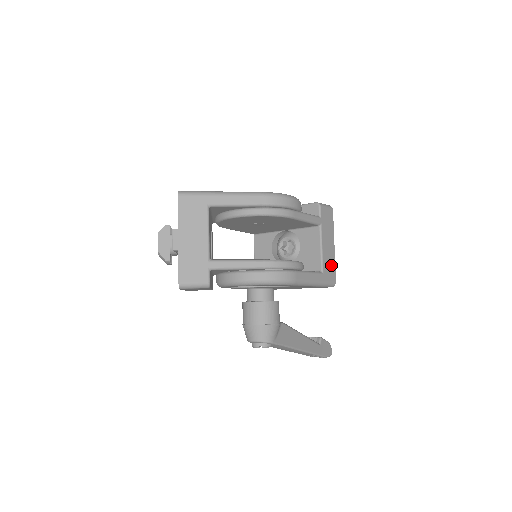
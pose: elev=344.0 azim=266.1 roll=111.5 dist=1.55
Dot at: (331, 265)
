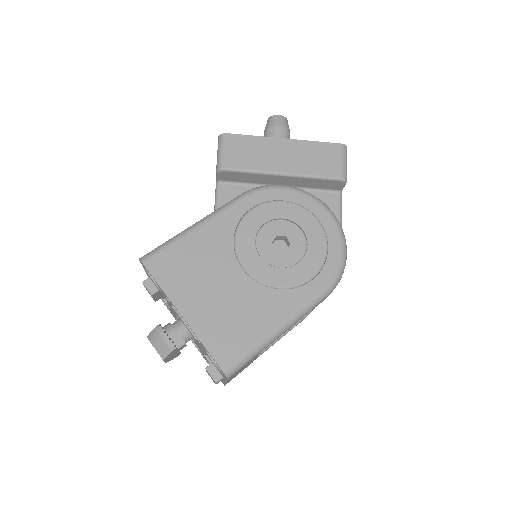
Dot at: occluded
